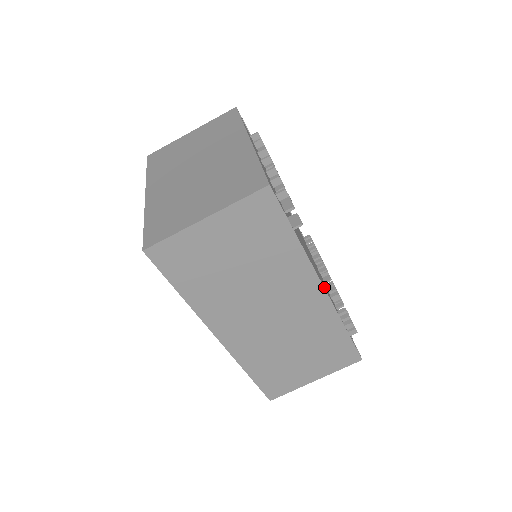
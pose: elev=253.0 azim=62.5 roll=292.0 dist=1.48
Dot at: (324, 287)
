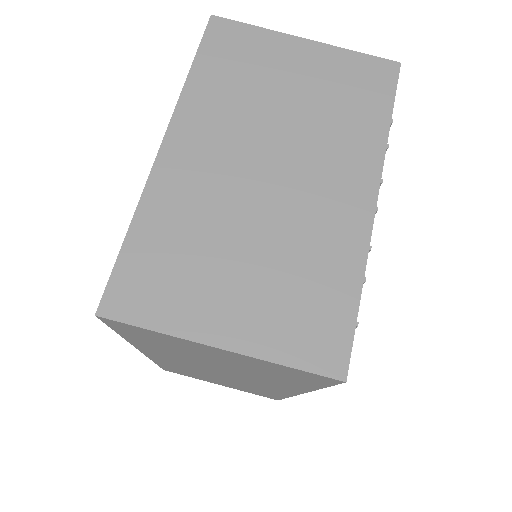
Dot at: occluded
